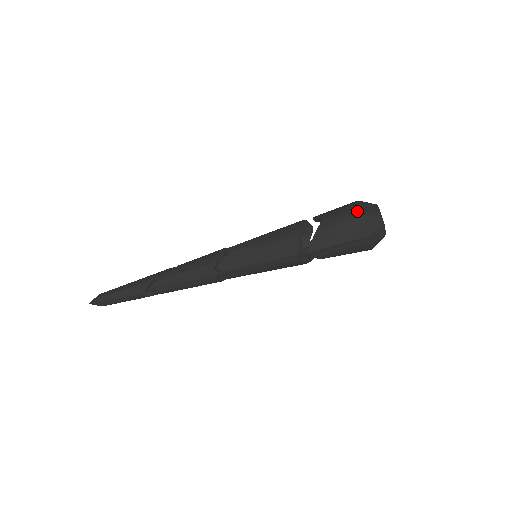
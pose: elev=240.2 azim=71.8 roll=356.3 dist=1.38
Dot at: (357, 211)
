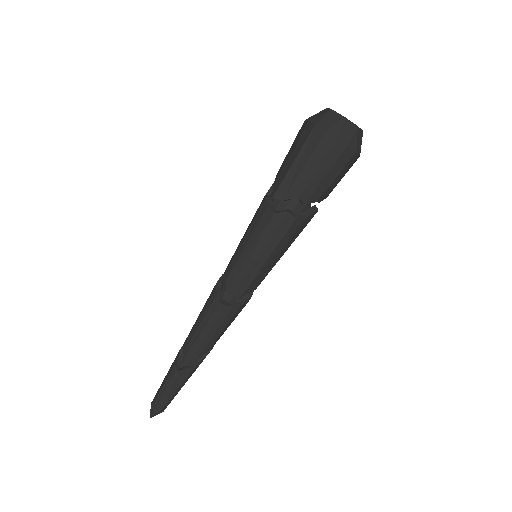
Dot at: occluded
